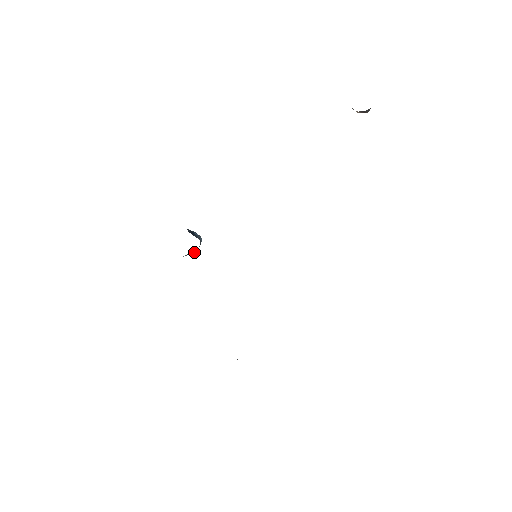
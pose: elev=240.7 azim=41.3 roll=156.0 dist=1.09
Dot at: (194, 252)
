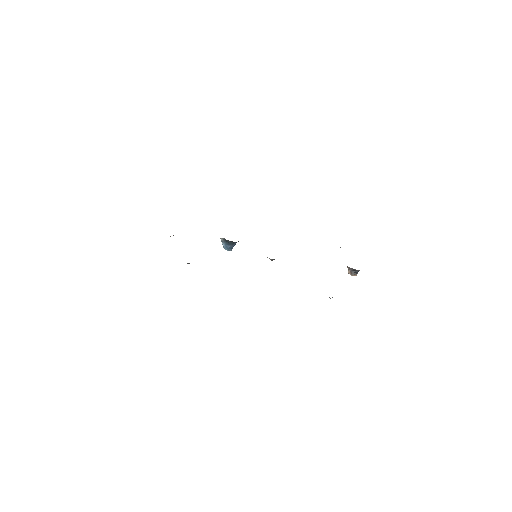
Dot at: (227, 243)
